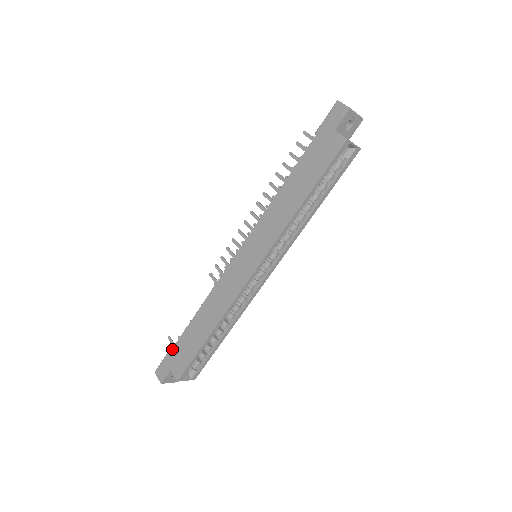
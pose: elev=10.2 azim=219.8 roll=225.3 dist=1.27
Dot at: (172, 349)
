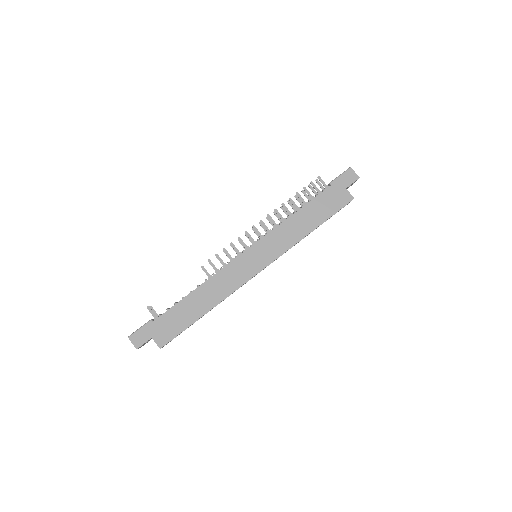
Dot at: (156, 319)
